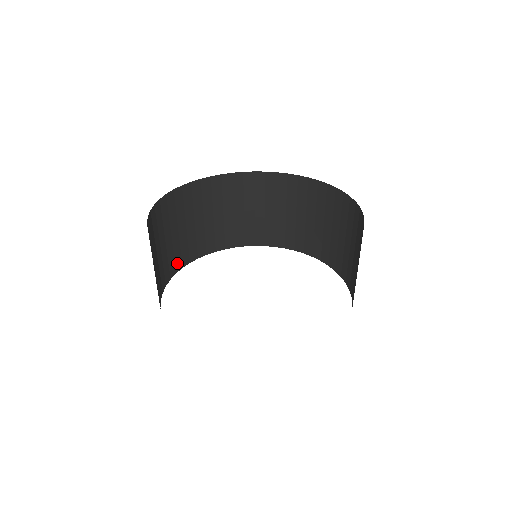
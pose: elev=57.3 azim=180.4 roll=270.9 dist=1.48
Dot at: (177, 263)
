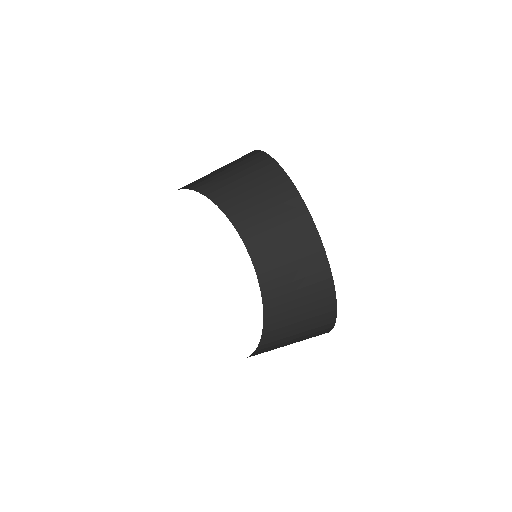
Dot at: occluded
